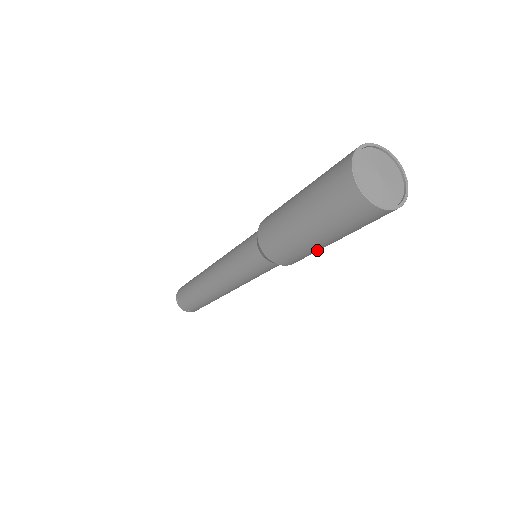
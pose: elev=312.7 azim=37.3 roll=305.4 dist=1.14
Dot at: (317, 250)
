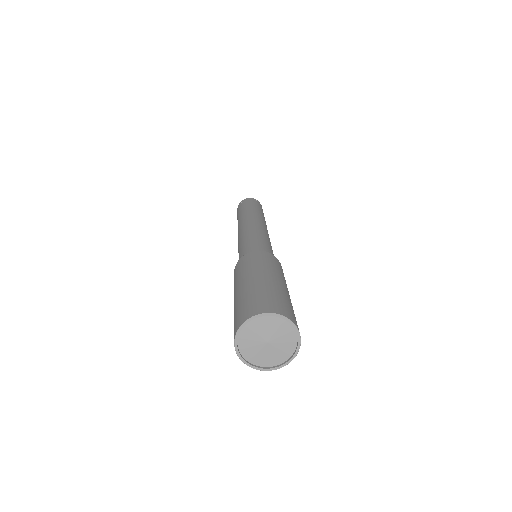
Dot at: occluded
